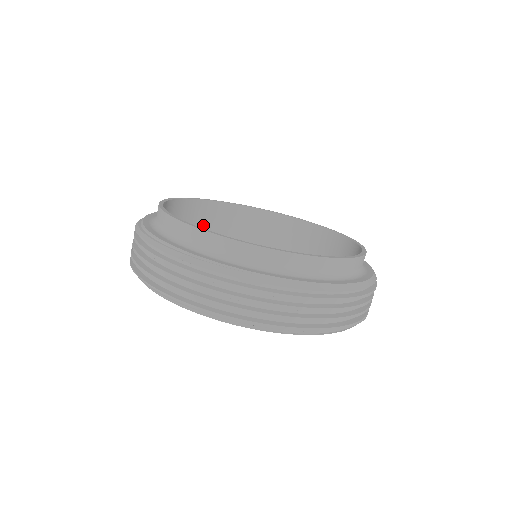
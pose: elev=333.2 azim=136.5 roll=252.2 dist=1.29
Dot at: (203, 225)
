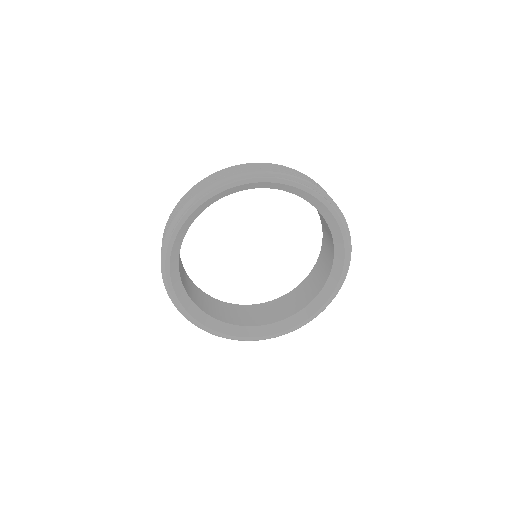
Dot at: occluded
